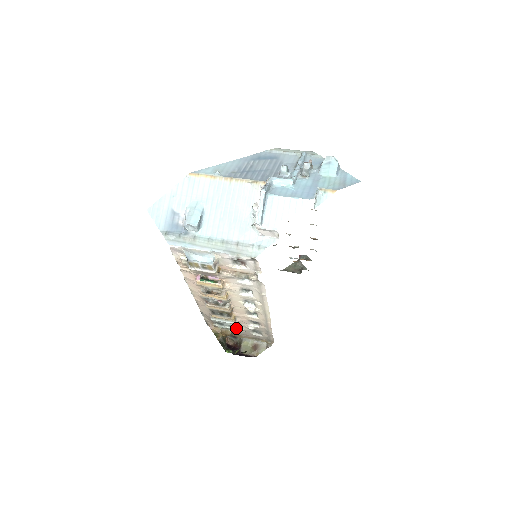
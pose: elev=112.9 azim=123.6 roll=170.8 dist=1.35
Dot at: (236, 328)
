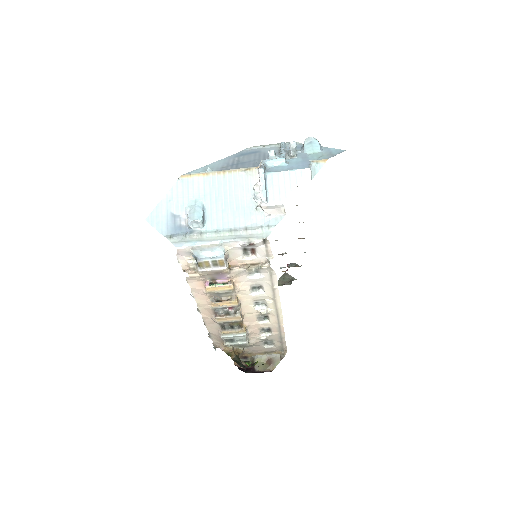
Dot at: (248, 342)
